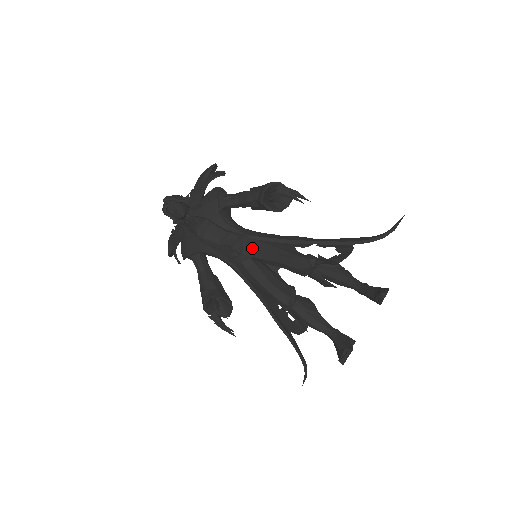
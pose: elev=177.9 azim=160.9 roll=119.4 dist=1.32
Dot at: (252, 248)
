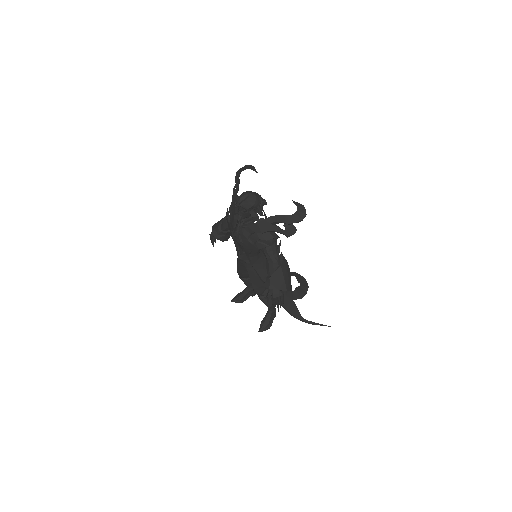
Dot at: (247, 269)
